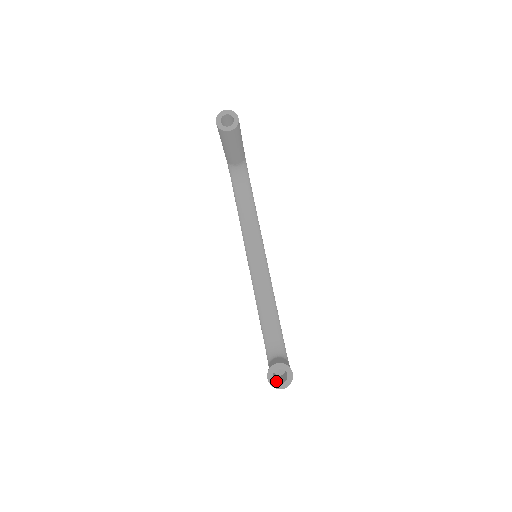
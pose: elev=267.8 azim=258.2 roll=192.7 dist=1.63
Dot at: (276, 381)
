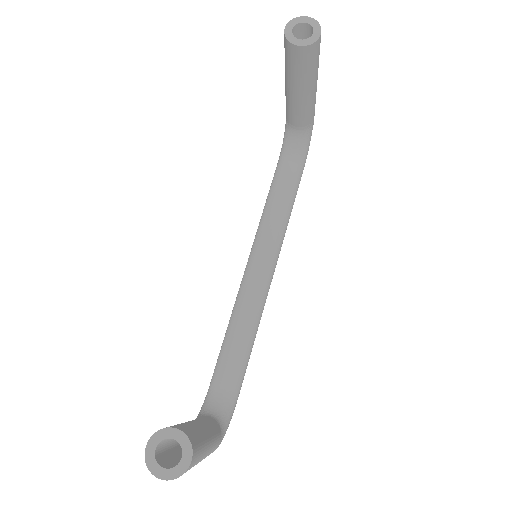
Dot at: (161, 458)
